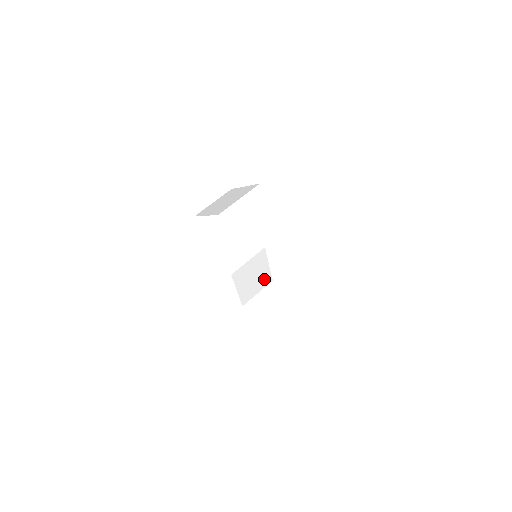
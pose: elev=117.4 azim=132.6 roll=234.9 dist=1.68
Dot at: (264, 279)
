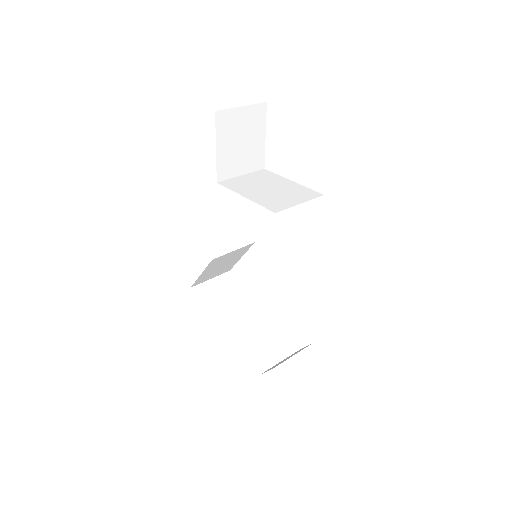
Dot at: (226, 268)
